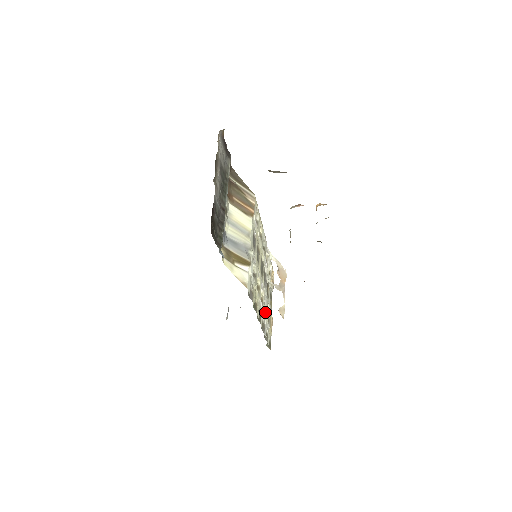
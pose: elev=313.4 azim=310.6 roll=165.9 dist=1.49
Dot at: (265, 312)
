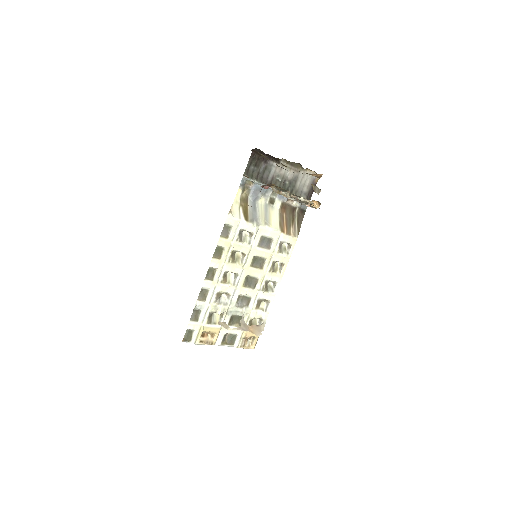
Dot at: (216, 297)
